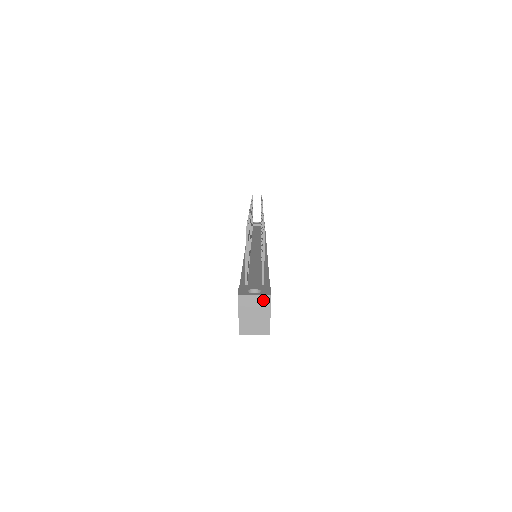
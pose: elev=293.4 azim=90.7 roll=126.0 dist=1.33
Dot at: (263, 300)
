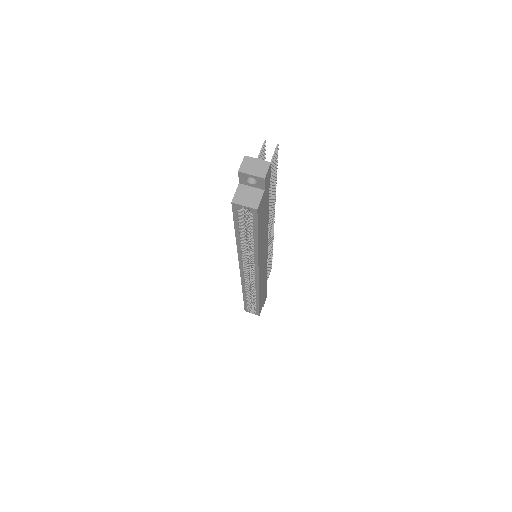
Dot at: (263, 164)
